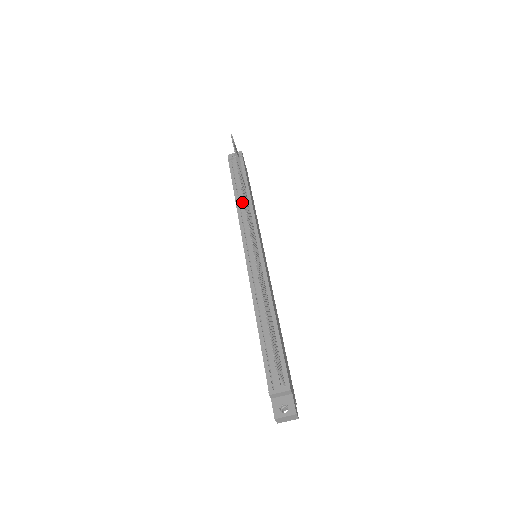
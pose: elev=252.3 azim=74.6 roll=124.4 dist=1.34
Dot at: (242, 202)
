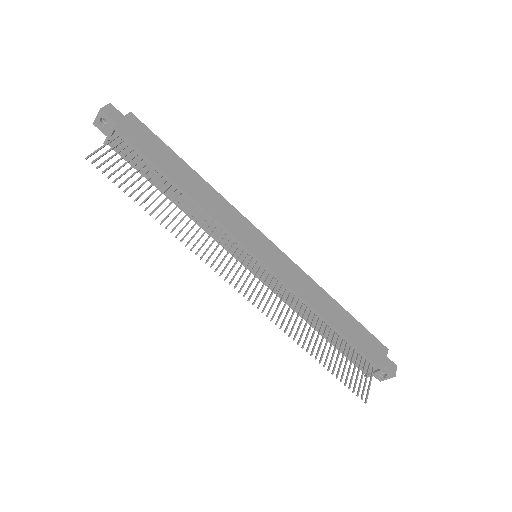
Dot at: (185, 209)
